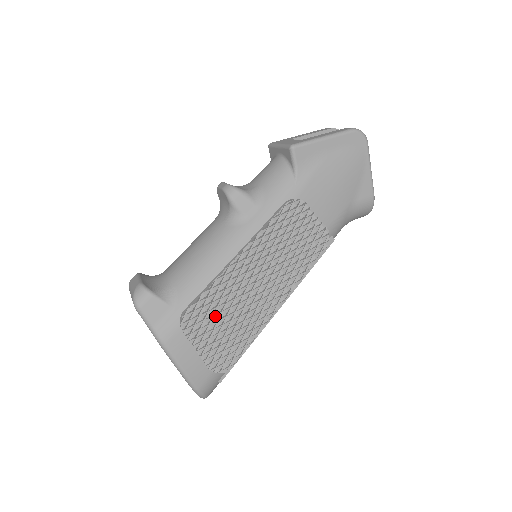
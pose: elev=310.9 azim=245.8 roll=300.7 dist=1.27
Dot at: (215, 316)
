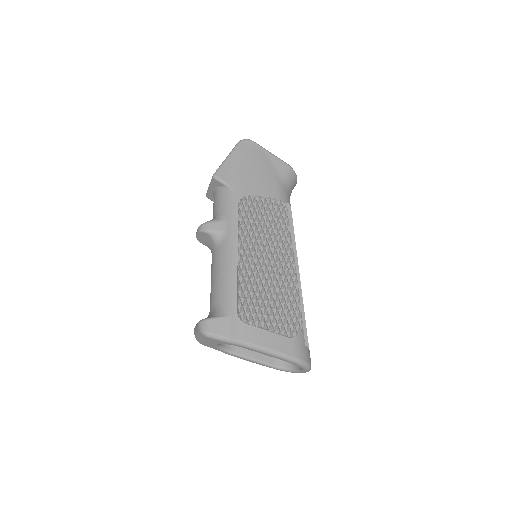
Dot at: (259, 299)
